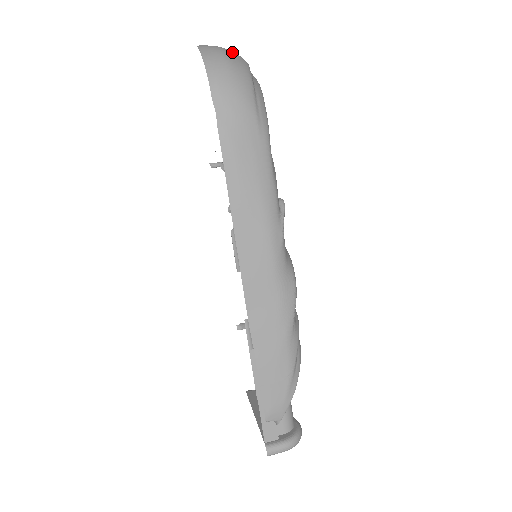
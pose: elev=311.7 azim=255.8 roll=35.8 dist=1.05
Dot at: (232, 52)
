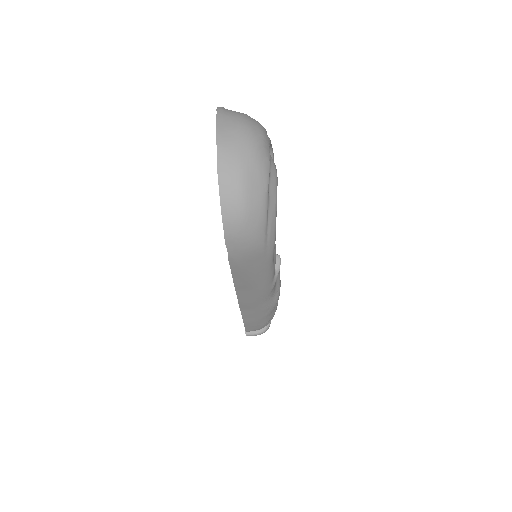
Dot at: (253, 174)
